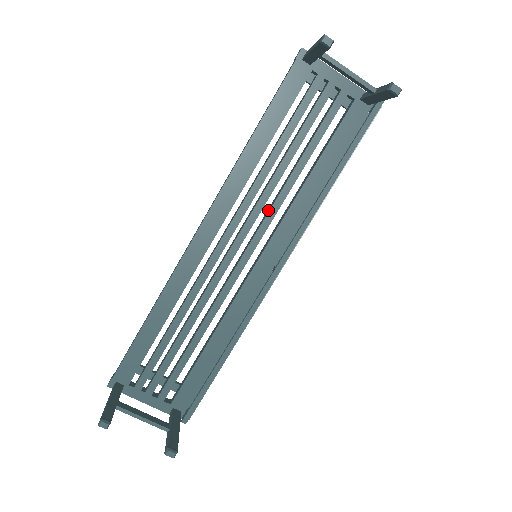
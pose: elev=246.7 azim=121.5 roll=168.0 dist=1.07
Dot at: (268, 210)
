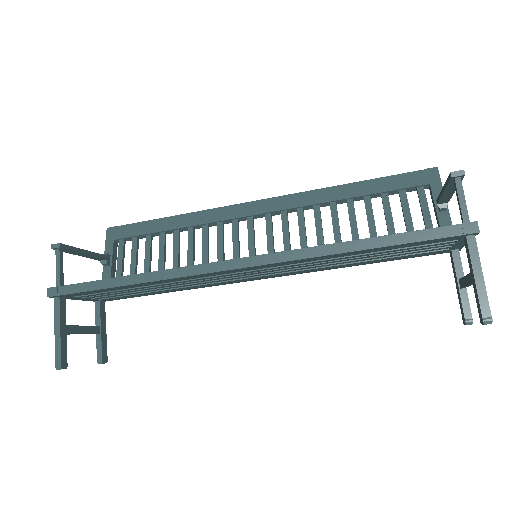
Dot at: occluded
